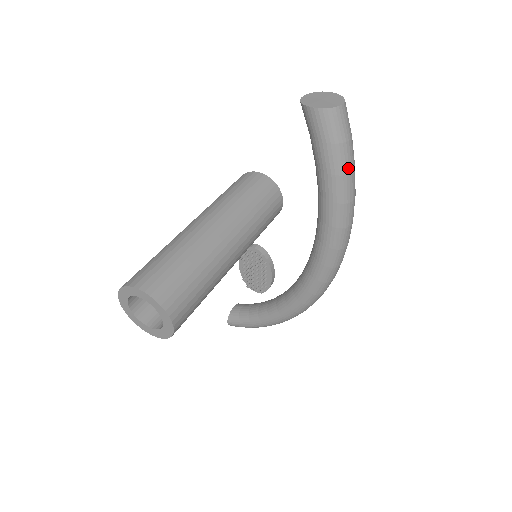
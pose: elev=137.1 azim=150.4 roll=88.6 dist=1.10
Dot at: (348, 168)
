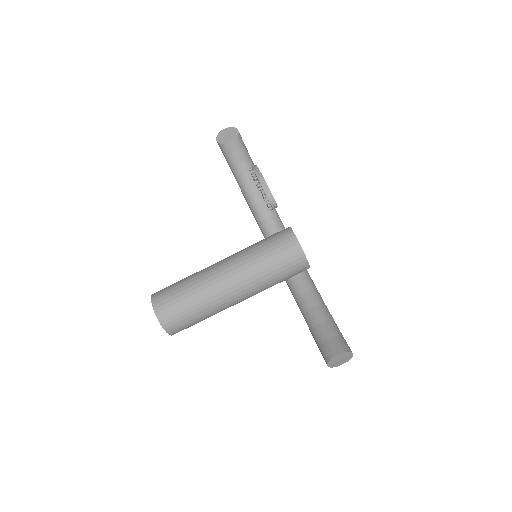
Dot at: occluded
